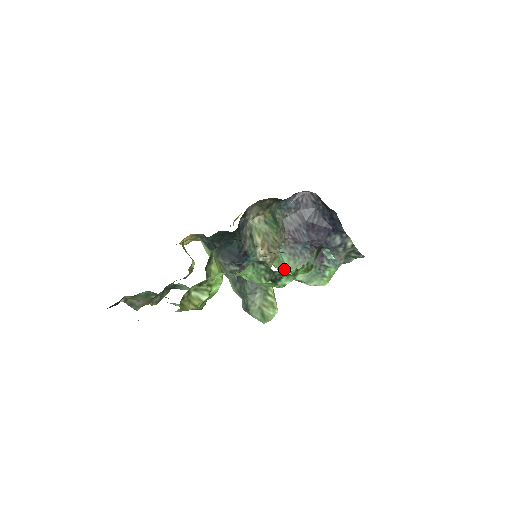
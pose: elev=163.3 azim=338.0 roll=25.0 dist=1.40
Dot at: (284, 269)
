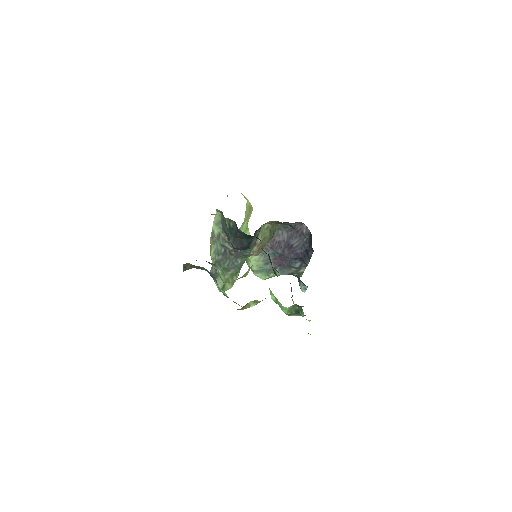
Dot at: occluded
